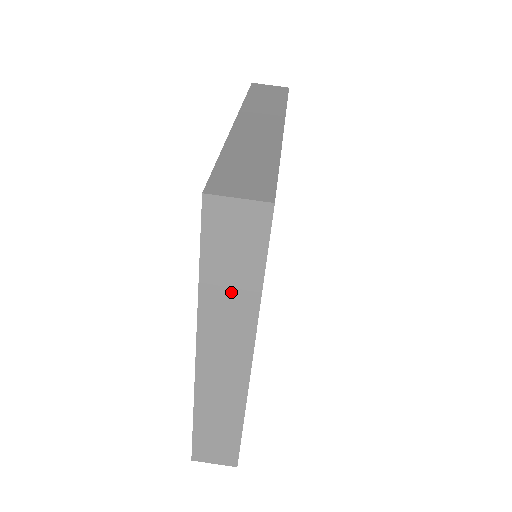
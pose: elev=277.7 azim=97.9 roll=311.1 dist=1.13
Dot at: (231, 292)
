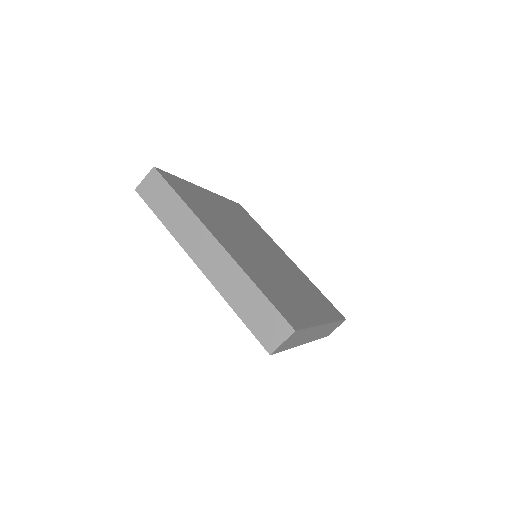
Dot at: (301, 338)
